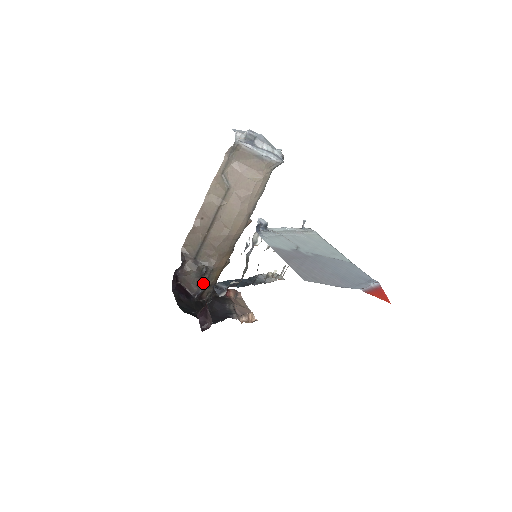
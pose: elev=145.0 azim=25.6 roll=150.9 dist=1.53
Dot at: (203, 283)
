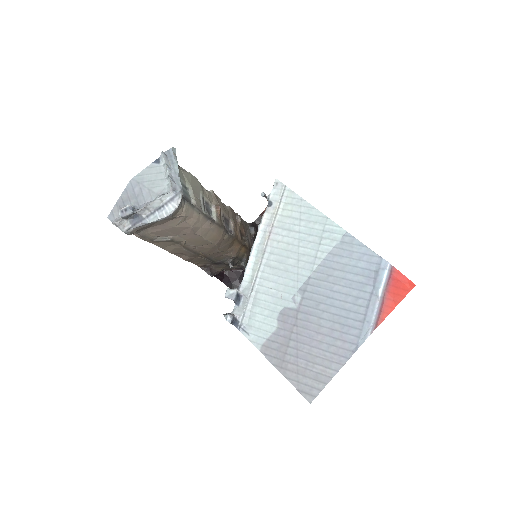
Dot at: (241, 263)
